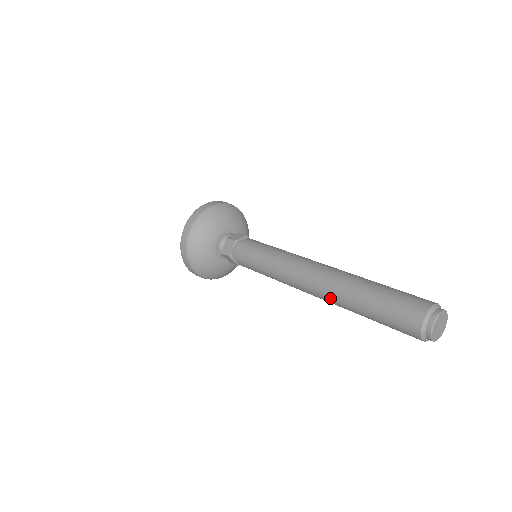
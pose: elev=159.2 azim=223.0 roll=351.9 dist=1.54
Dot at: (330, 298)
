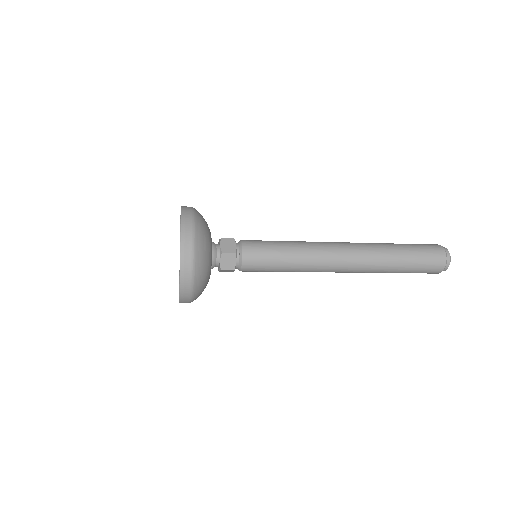
Dot at: (368, 258)
